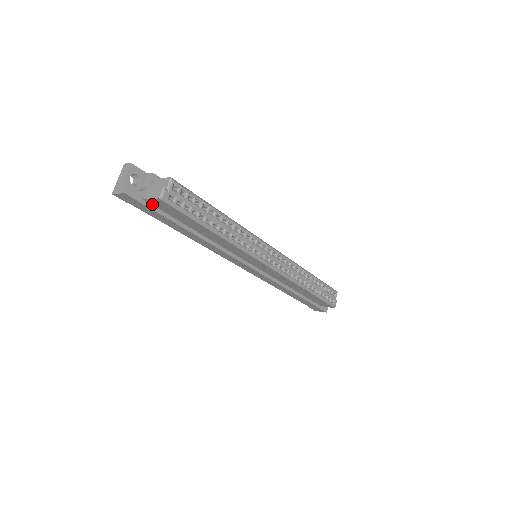
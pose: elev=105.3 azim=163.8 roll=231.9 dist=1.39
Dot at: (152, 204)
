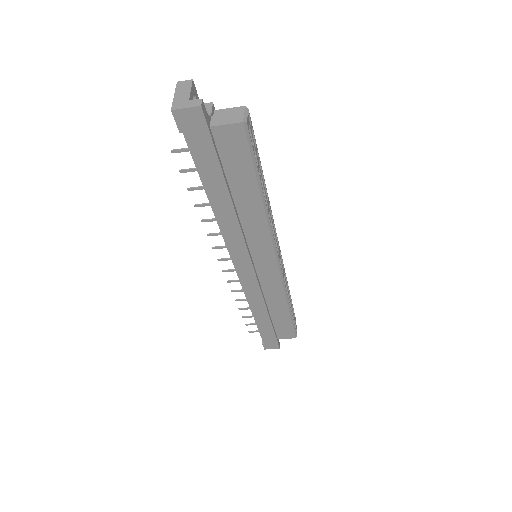
Dot at: (215, 138)
